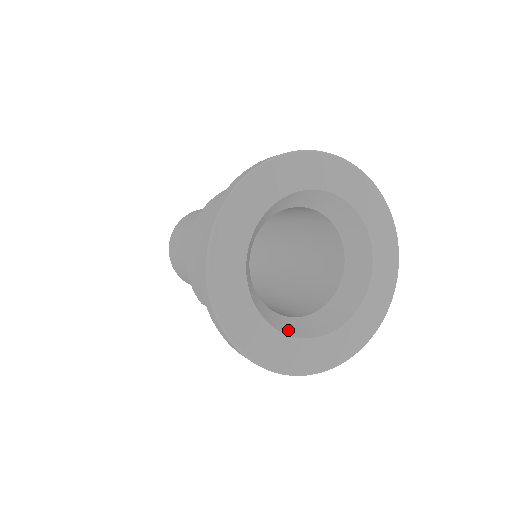
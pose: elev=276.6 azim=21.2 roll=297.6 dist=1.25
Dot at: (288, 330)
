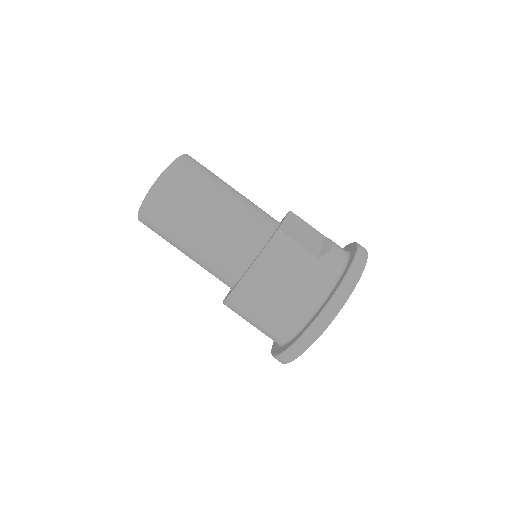
Dot at: occluded
